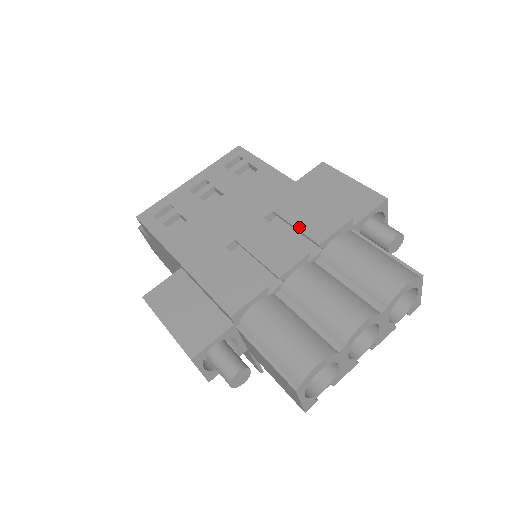
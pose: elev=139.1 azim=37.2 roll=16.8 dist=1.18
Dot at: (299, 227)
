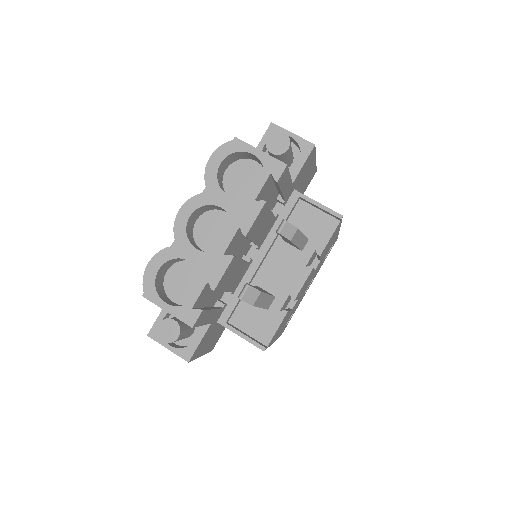
Dot at: occluded
